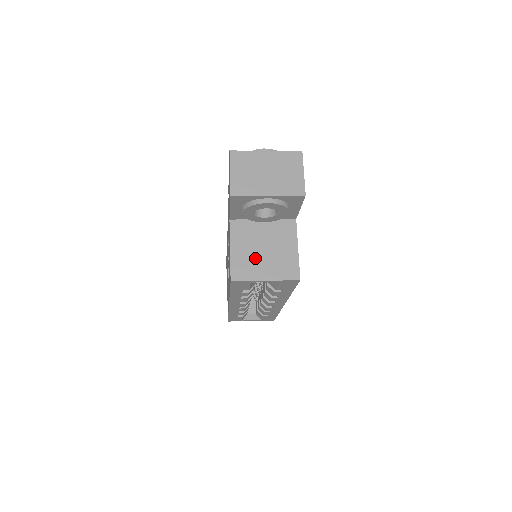
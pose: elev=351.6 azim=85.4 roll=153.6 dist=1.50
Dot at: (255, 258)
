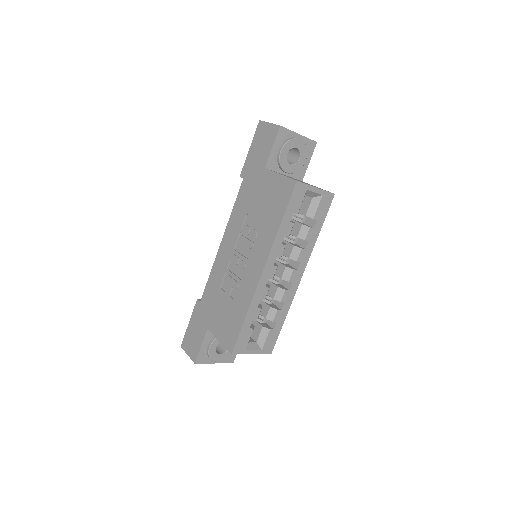
Dot at: occluded
